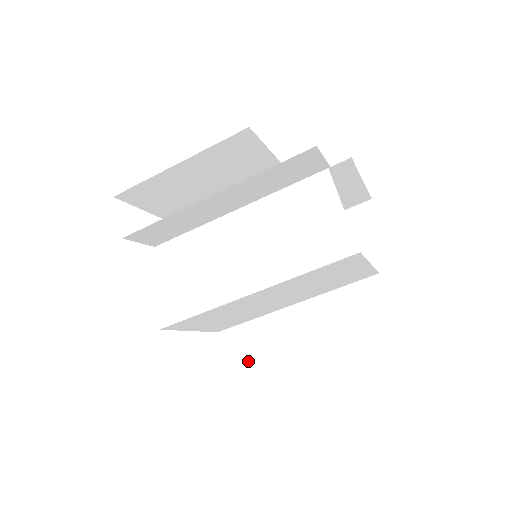
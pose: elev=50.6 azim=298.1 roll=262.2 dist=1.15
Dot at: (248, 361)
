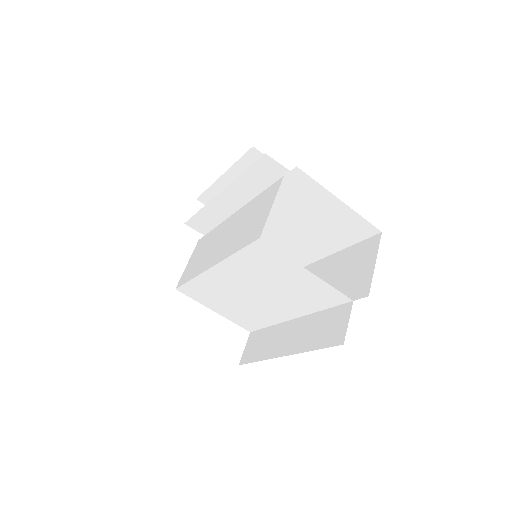
Dot at: (251, 359)
